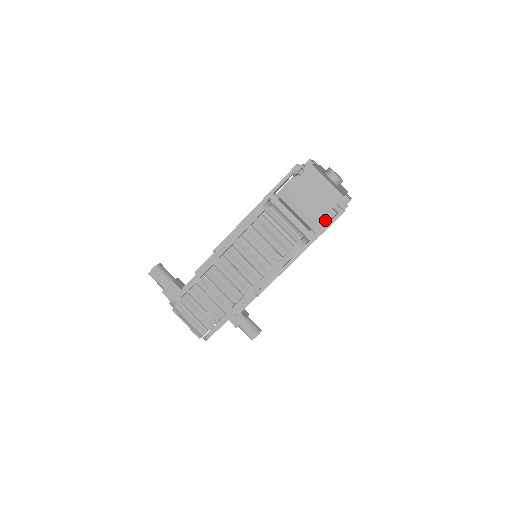
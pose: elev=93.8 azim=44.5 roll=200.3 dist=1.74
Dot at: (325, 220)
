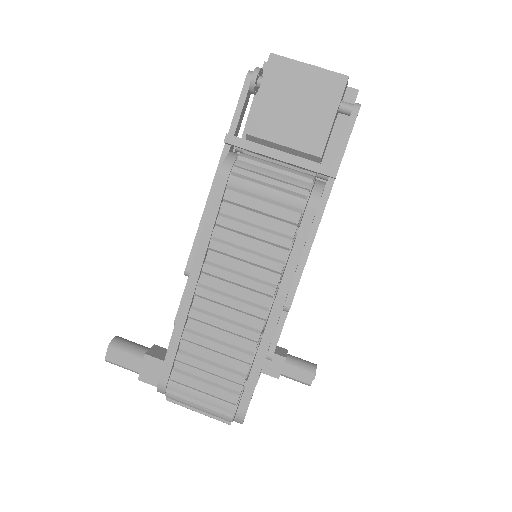
Dot at: (334, 142)
